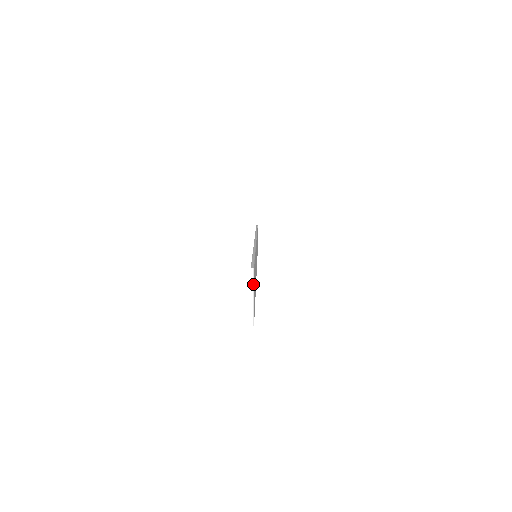
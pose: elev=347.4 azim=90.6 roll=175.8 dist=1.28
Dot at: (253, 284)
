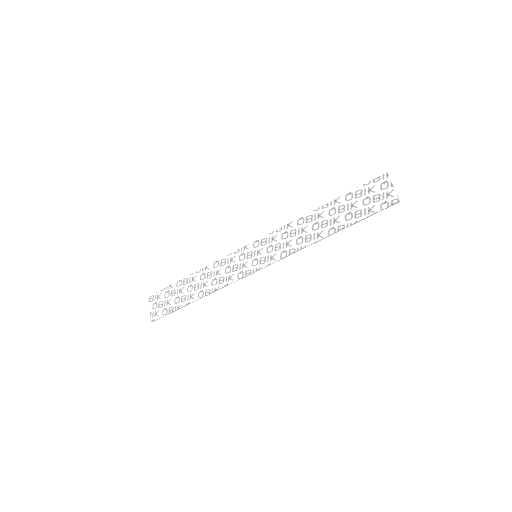
Dot at: occluded
